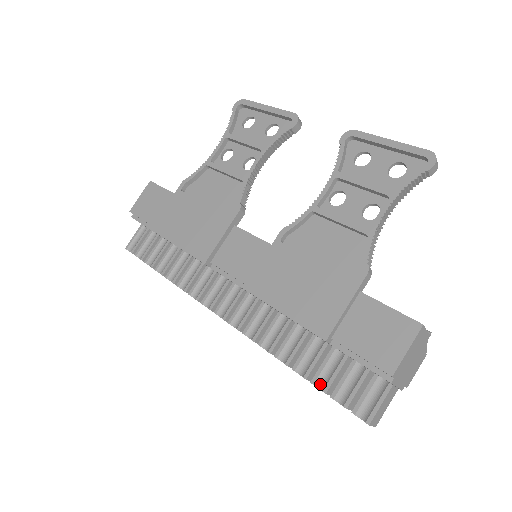
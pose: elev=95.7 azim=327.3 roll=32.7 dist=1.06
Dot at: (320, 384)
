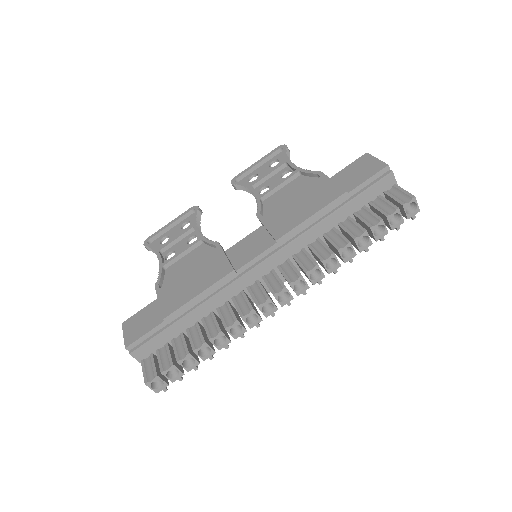
Dot at: (374, 223)
